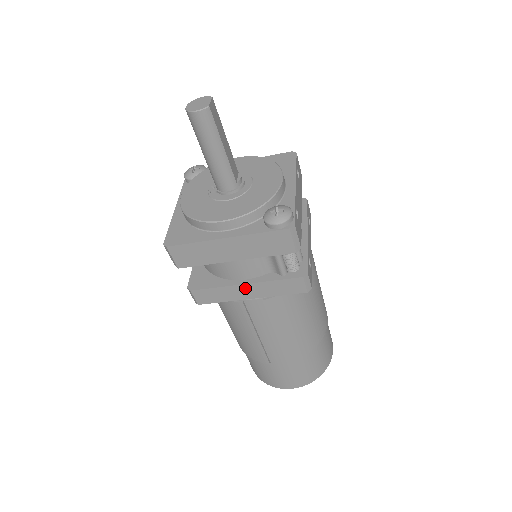
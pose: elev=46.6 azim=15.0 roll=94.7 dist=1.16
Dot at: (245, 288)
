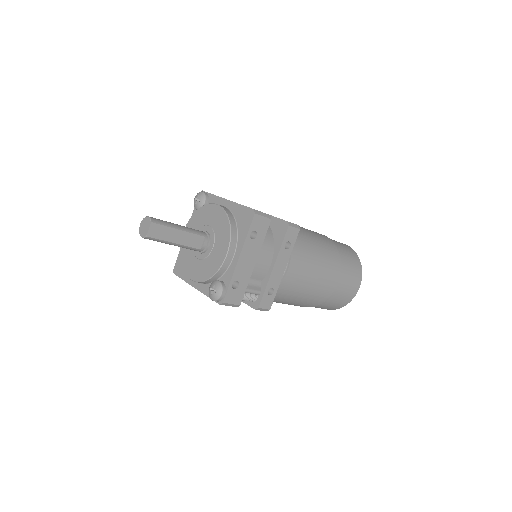
Dot at: occluded
